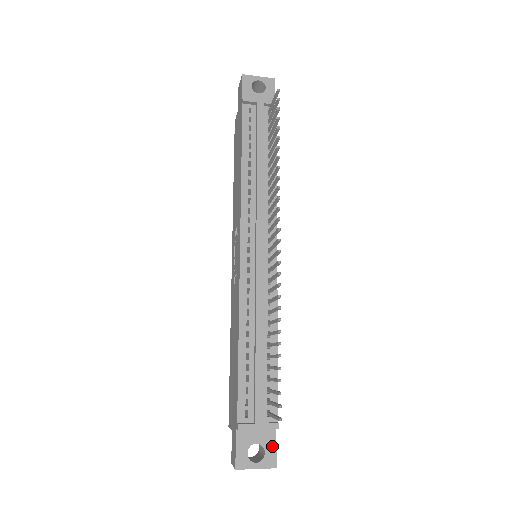
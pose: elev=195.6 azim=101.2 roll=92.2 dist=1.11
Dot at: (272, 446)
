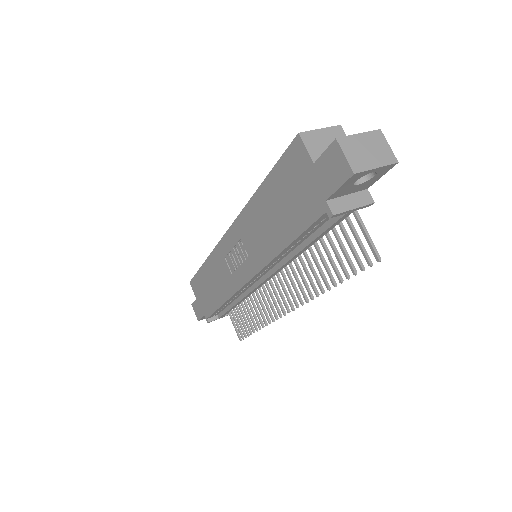
Dot at: occluded
